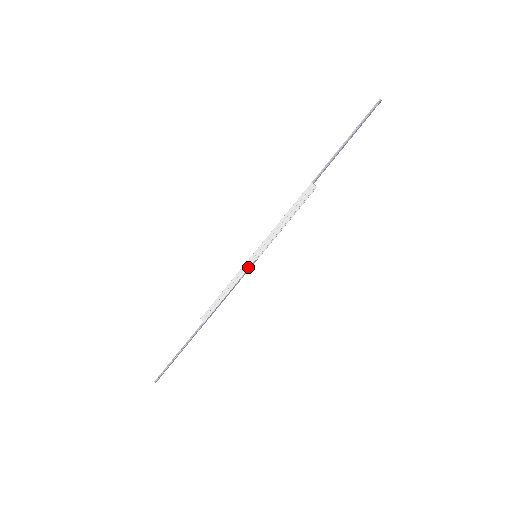
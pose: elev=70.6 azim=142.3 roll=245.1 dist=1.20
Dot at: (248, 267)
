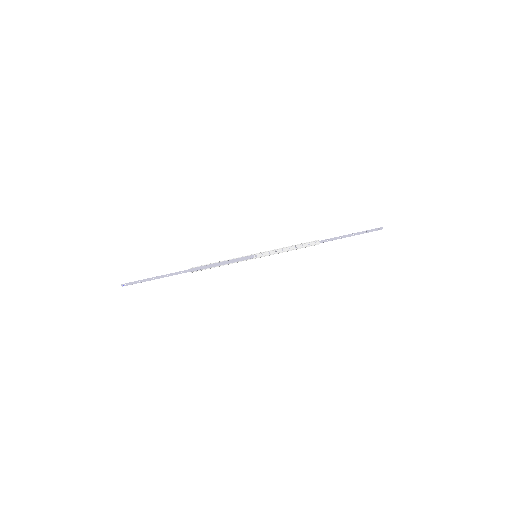
Dot at: (246, 256)
